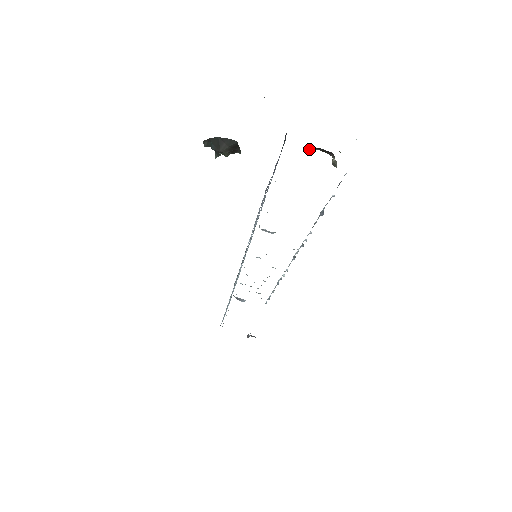
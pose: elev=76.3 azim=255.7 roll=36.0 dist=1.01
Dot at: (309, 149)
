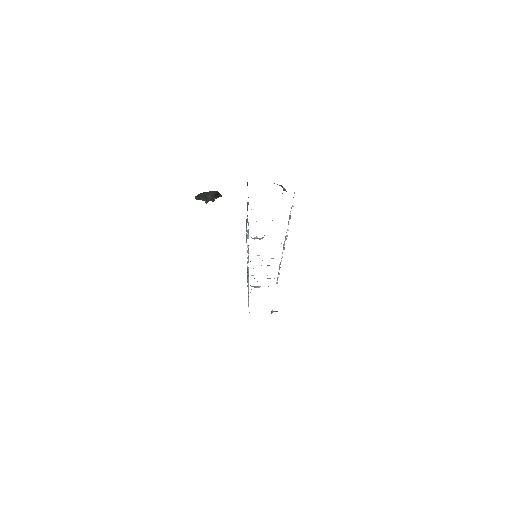
Dot at: occluded
